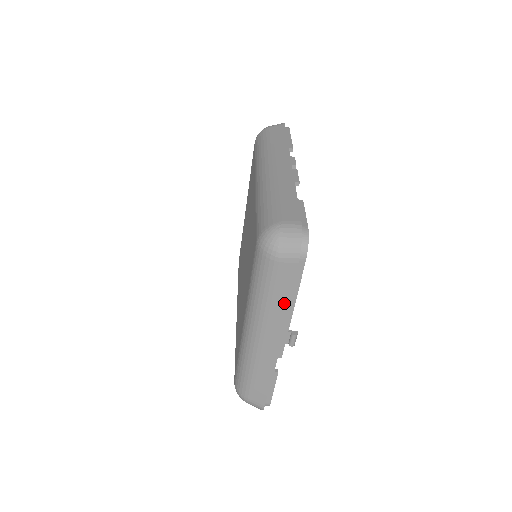
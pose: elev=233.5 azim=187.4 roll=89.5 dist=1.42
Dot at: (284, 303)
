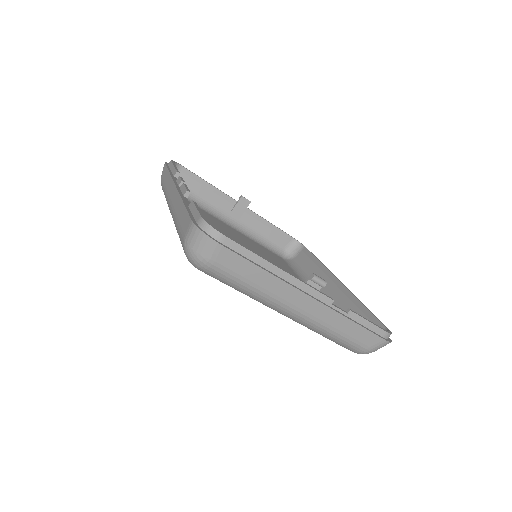
Dot at: (264, 275)
